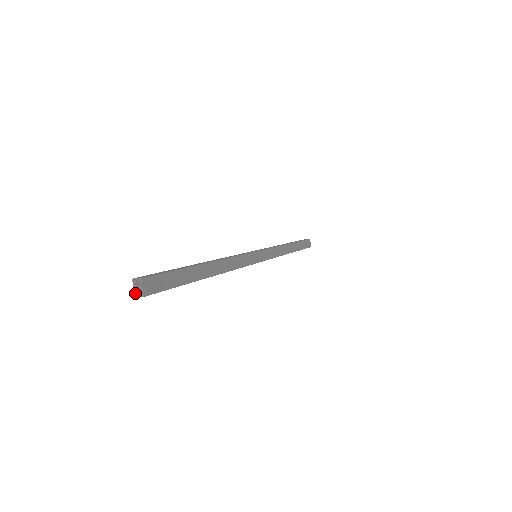
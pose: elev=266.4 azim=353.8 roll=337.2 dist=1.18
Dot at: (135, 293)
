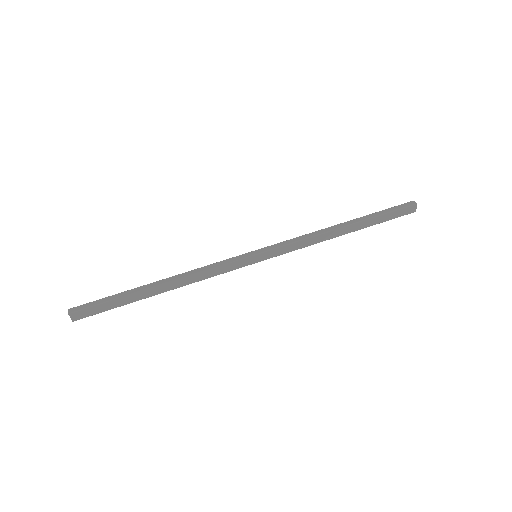
Dot at: occluded
